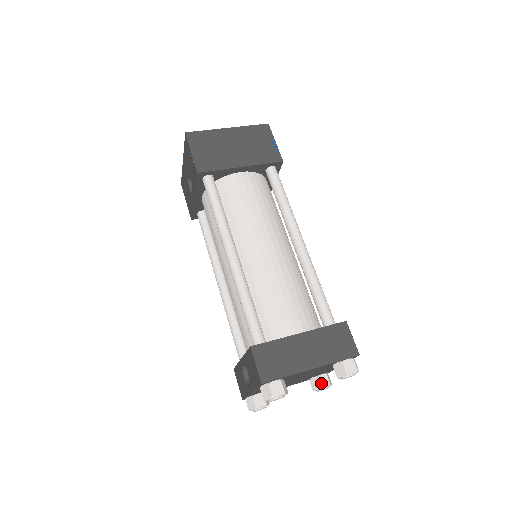
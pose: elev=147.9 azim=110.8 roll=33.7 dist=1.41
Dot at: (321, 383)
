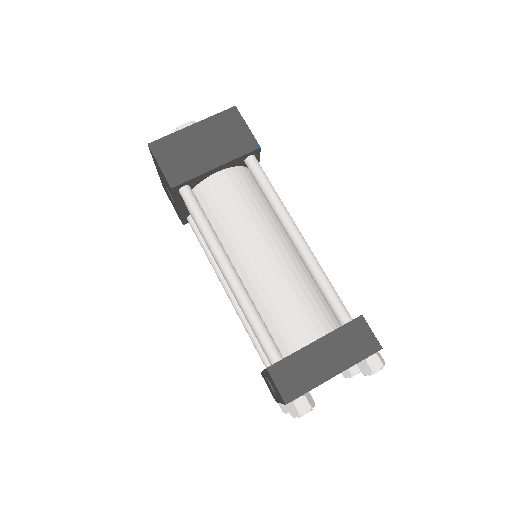
Dot at: (351, 370)
